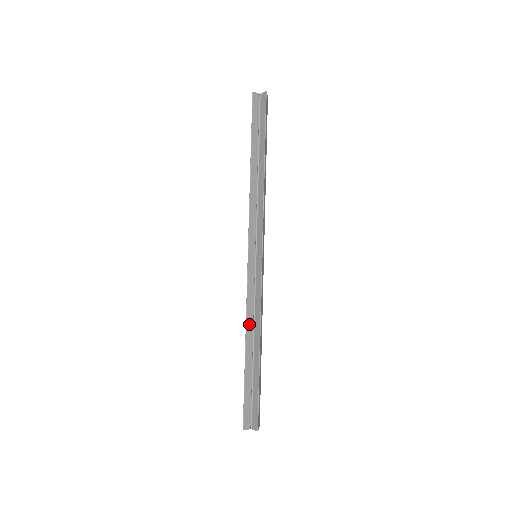
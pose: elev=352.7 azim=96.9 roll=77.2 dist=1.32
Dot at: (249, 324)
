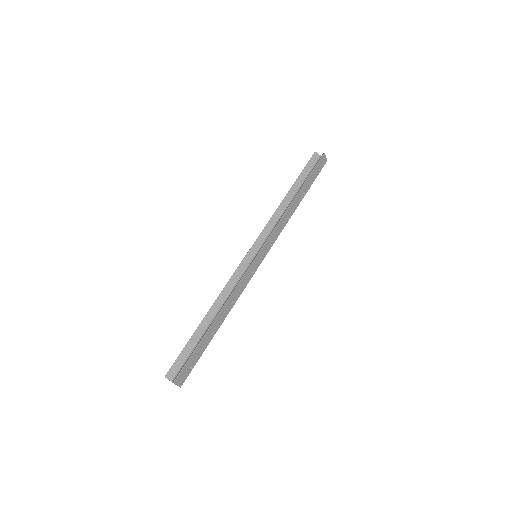
Dot at: (220, 299)
